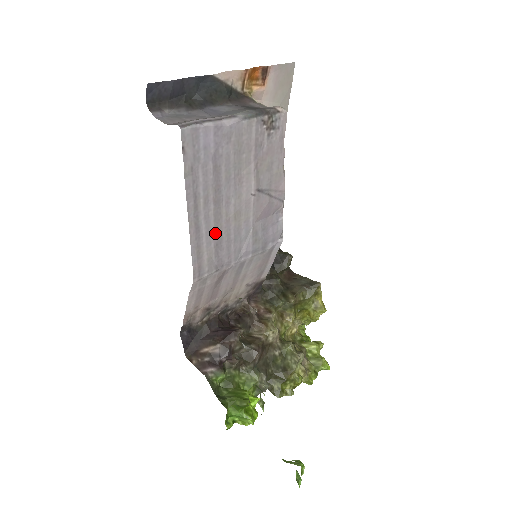
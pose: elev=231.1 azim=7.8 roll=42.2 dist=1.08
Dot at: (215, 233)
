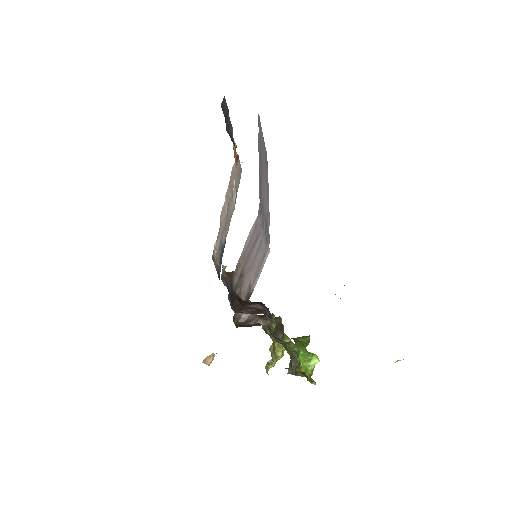
Dot at: (261, 194)
